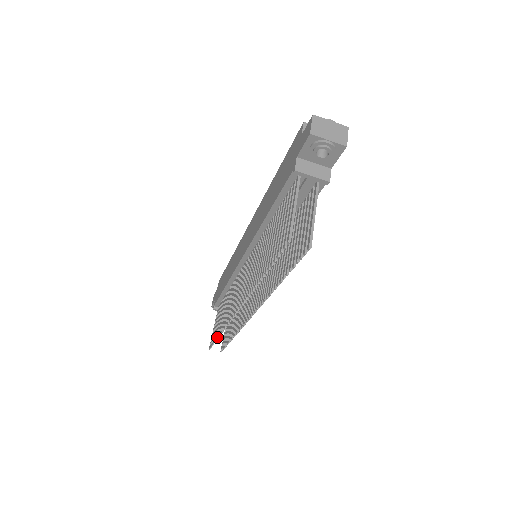
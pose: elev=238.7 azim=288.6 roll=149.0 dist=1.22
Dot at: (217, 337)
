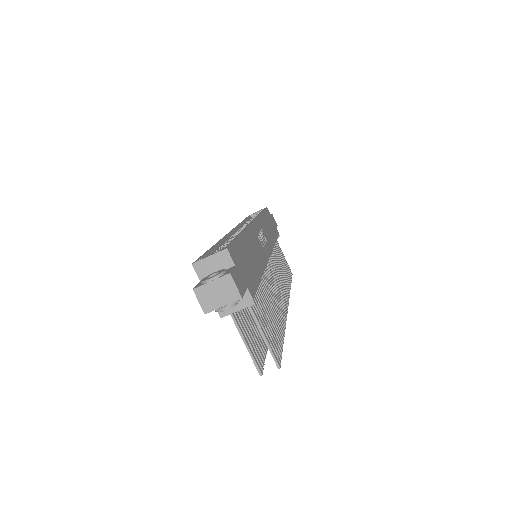
Dot at: occluded
